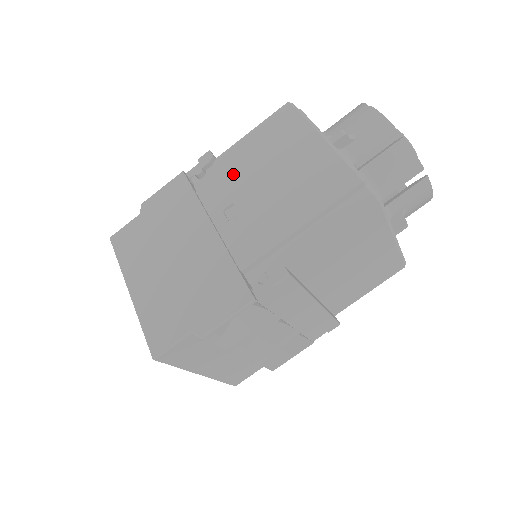
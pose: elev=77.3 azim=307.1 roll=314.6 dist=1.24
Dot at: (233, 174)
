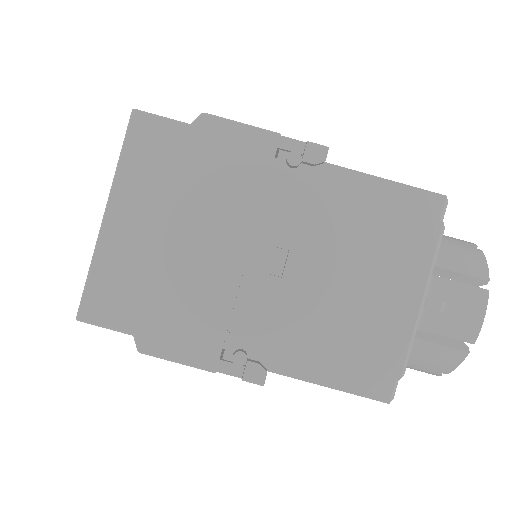
Dot at: (320, 217)
